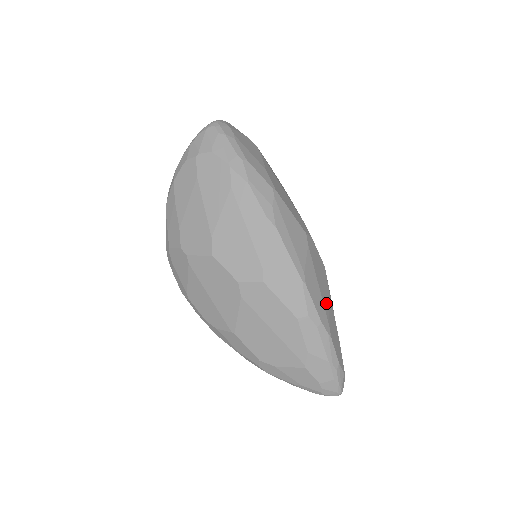
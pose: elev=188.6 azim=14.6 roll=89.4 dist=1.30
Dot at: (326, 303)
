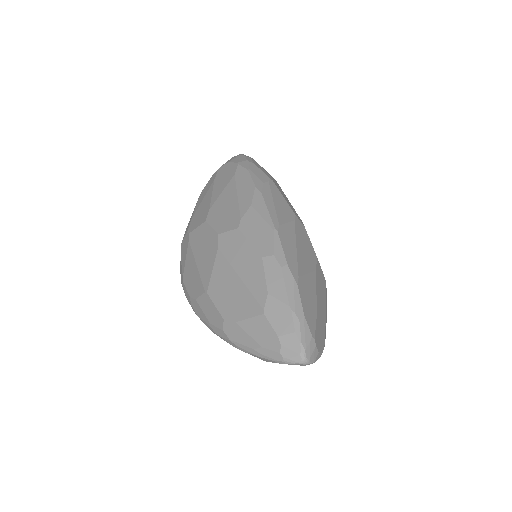
Dot at: (303, 266)
